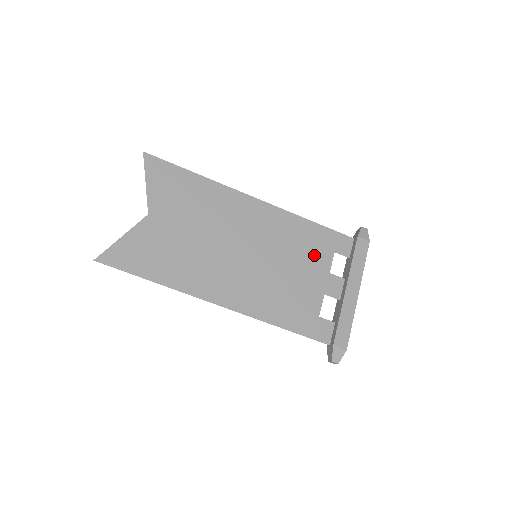
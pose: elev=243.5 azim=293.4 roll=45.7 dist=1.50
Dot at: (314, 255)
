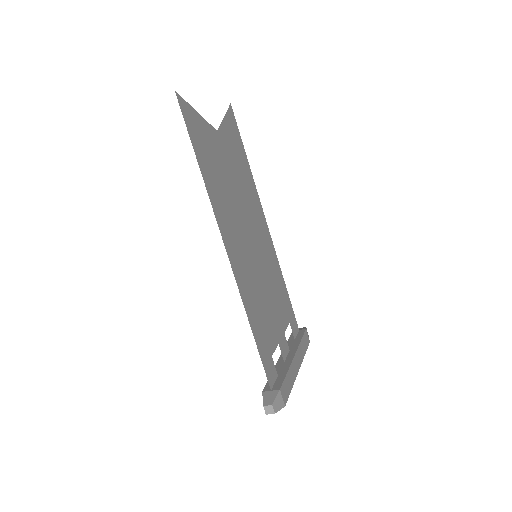
Dot at: (281, 307)
